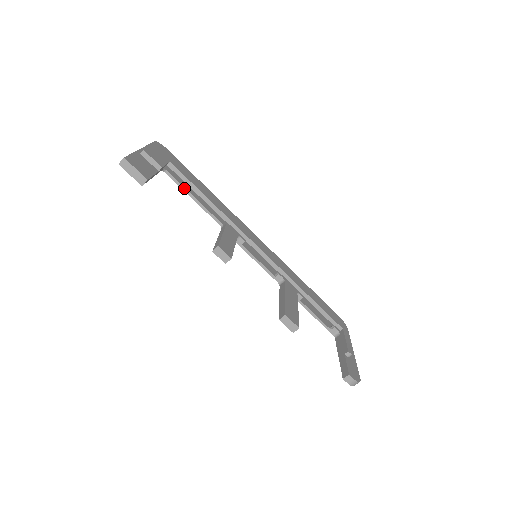
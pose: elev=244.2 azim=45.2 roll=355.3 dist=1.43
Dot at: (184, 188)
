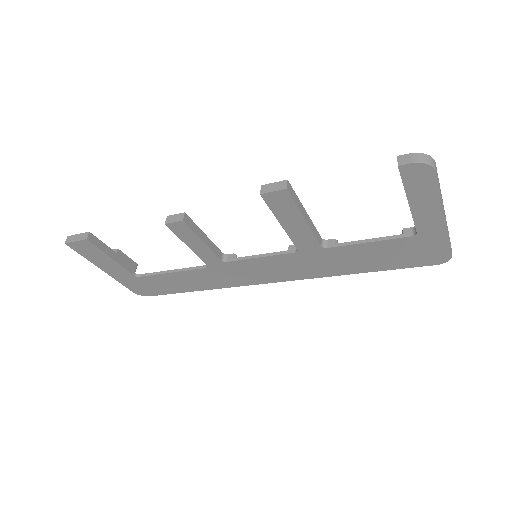
Dot at: (160, 272)
